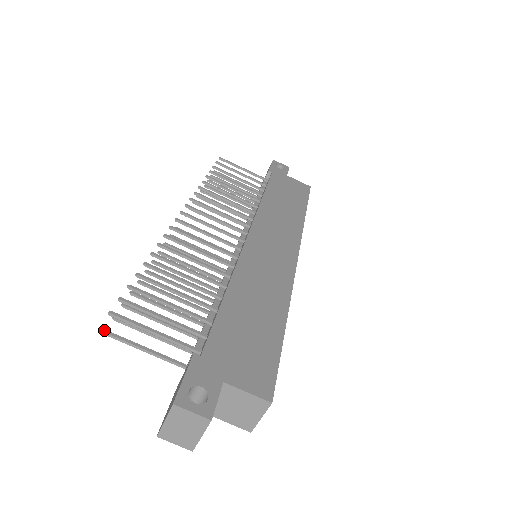
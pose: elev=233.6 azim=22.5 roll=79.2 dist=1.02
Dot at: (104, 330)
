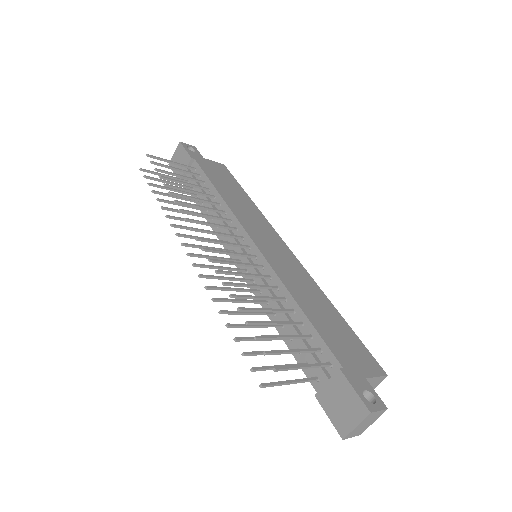
Dot at: (260, 385)
